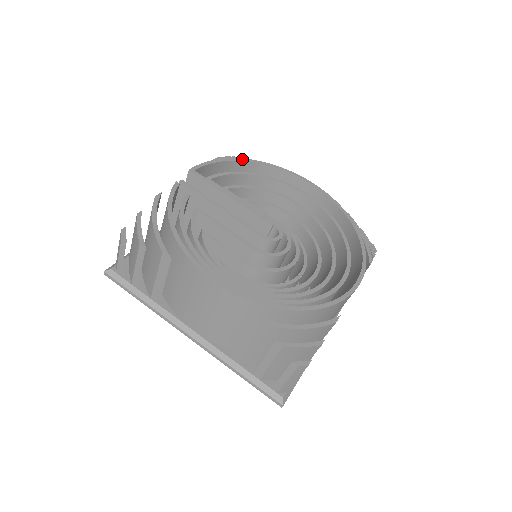
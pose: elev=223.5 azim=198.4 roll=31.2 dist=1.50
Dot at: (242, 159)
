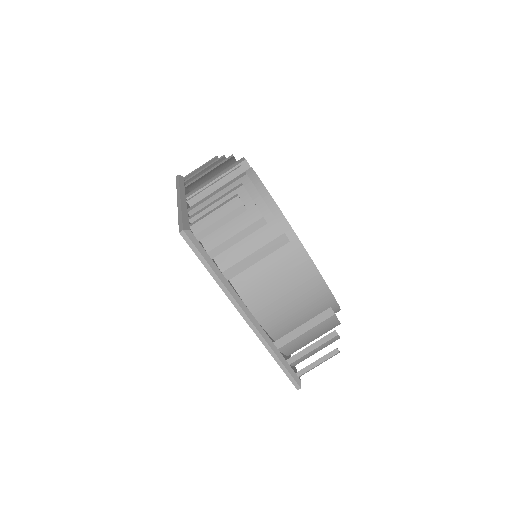
Dot at: occluded
